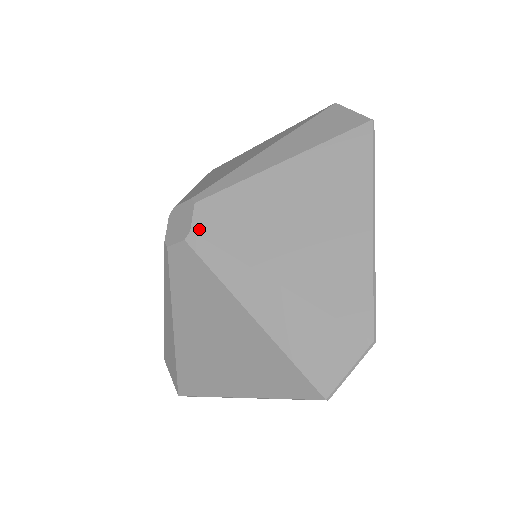
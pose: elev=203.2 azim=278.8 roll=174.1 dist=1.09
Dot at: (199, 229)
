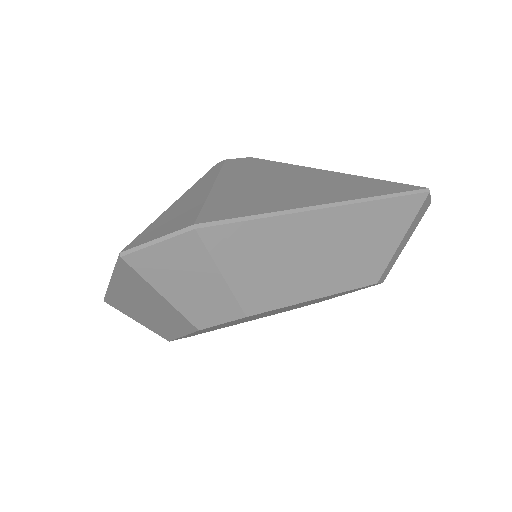
Dot at: occluded
